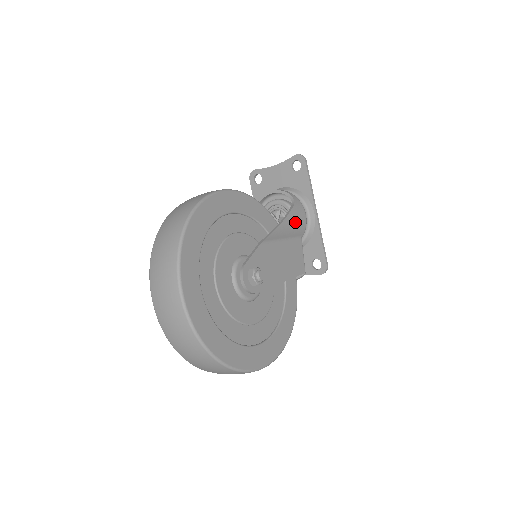
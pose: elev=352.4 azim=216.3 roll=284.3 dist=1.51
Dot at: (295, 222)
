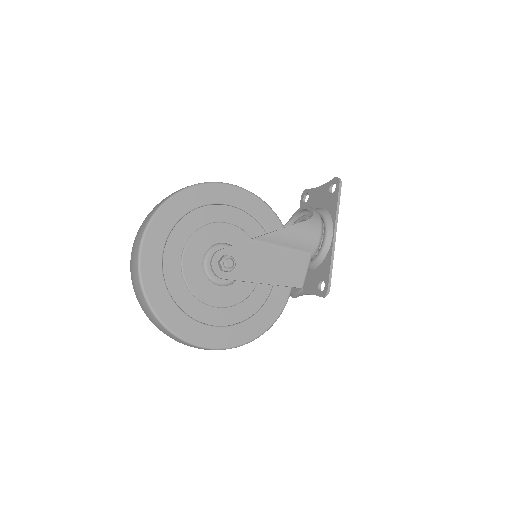
Dot at: (302, 235)
